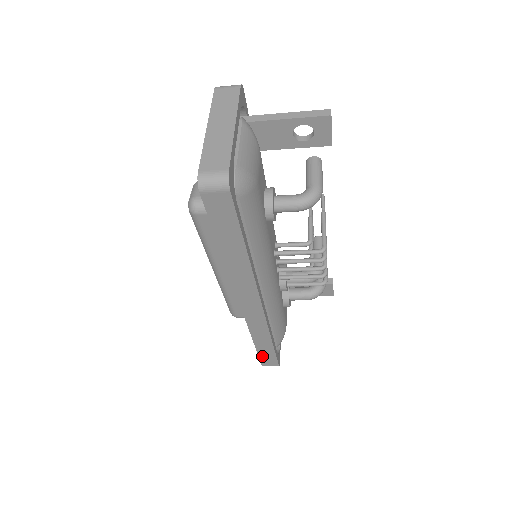
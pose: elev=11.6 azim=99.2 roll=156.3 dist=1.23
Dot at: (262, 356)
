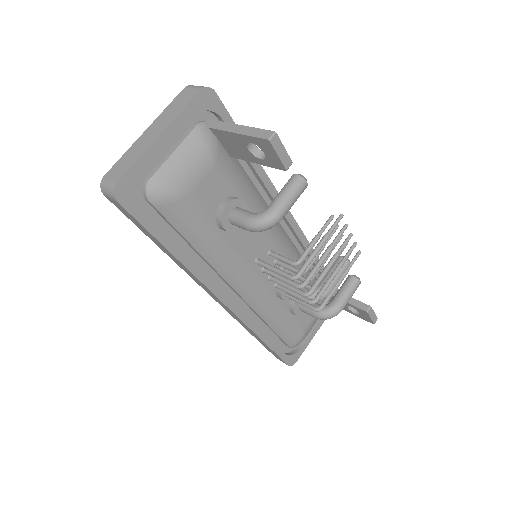
Dot at: occluded
